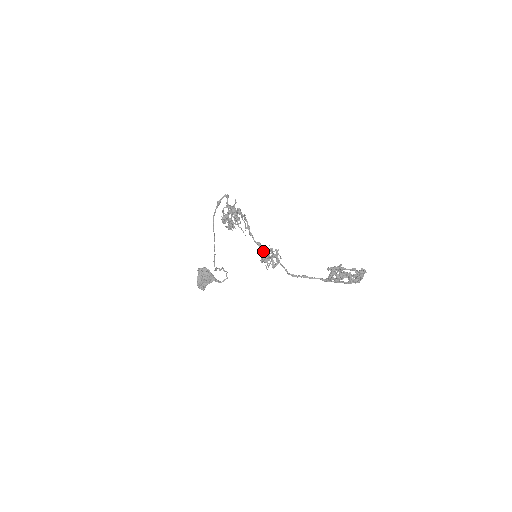
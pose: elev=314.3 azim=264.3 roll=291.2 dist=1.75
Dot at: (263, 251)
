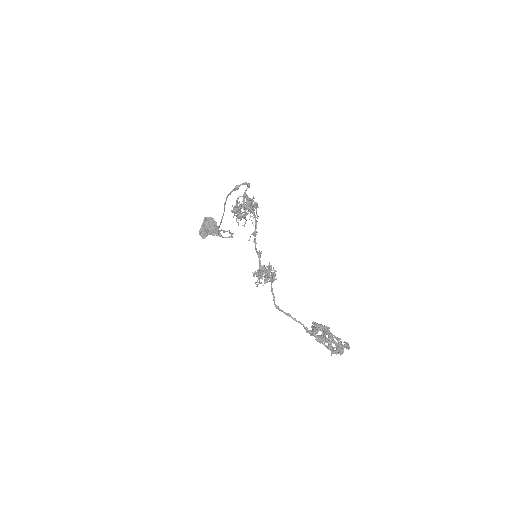
Dot at: (260, 265)
